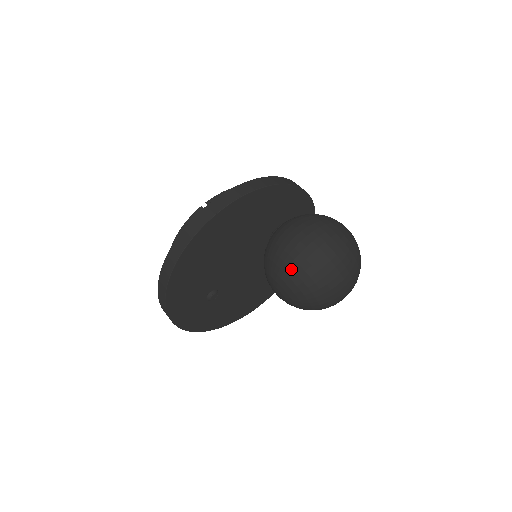
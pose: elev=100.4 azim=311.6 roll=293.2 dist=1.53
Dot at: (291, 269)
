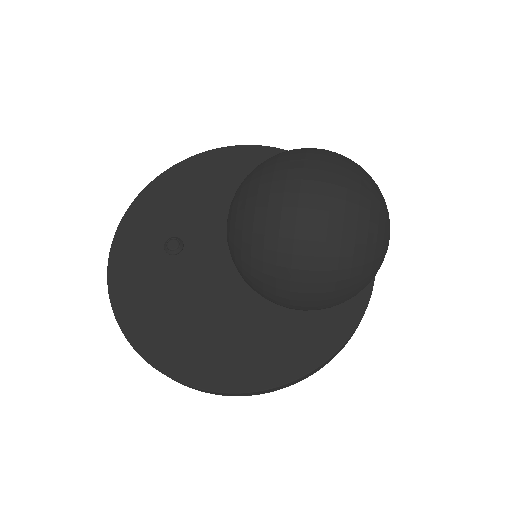
Dot at: occluded
